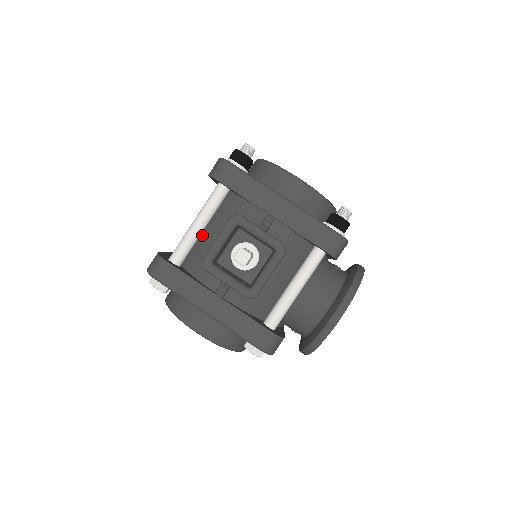
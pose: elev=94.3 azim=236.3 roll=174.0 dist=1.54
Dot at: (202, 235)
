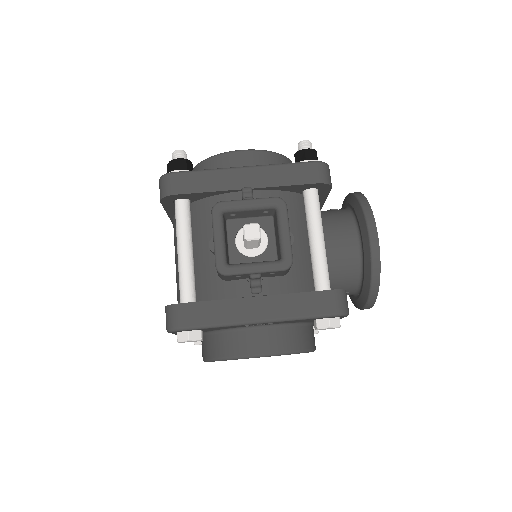
Dot at: (195, 260)
